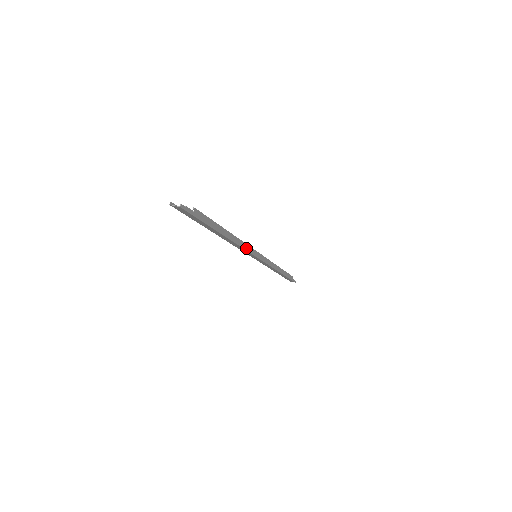
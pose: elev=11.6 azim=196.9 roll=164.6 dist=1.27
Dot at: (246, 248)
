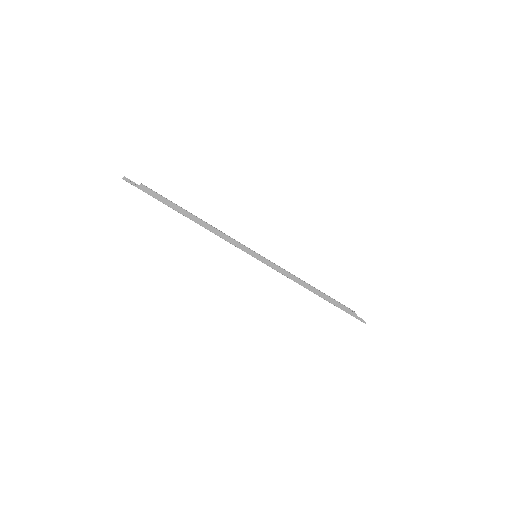
Dot at: (227, 239)
